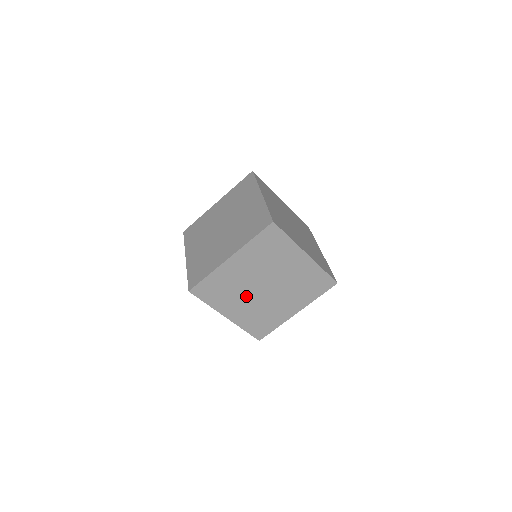
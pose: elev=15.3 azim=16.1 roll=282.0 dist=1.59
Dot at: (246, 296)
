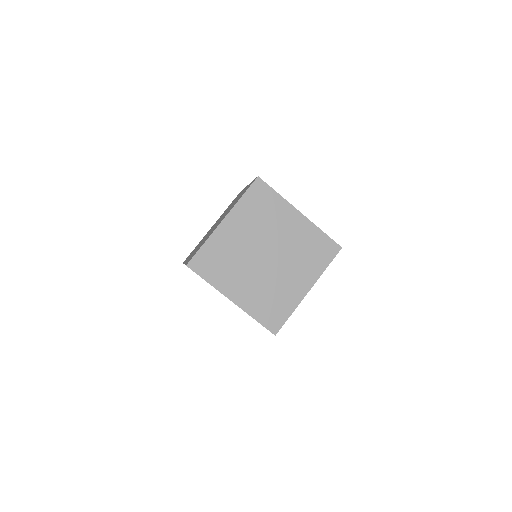
Dot at: (248, 270)
